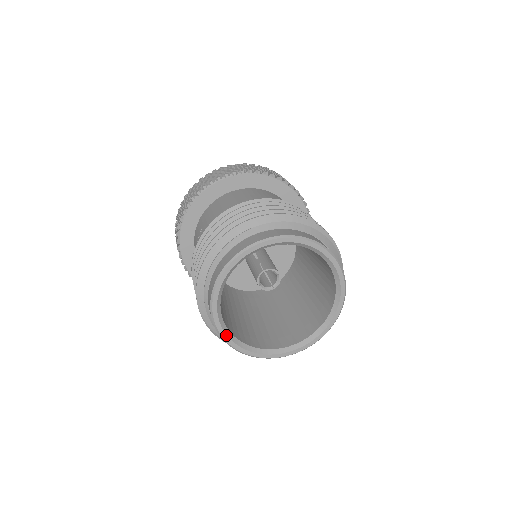
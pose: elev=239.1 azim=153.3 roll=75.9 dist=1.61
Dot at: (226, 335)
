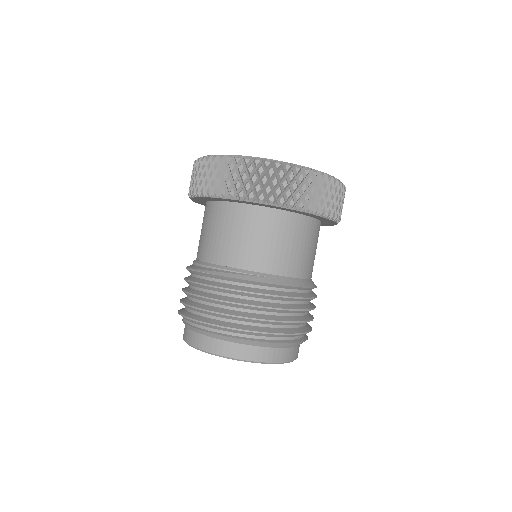
Dot at: occluded
